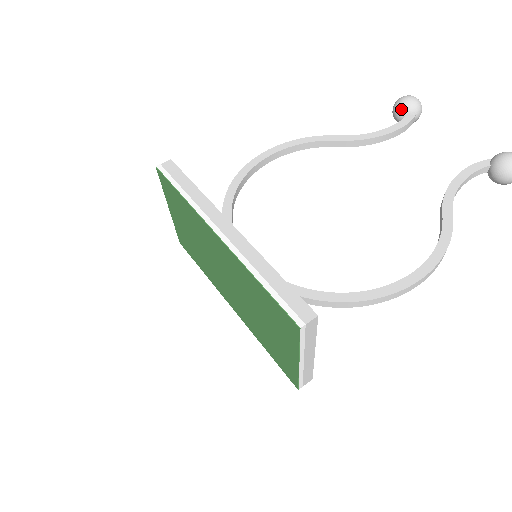
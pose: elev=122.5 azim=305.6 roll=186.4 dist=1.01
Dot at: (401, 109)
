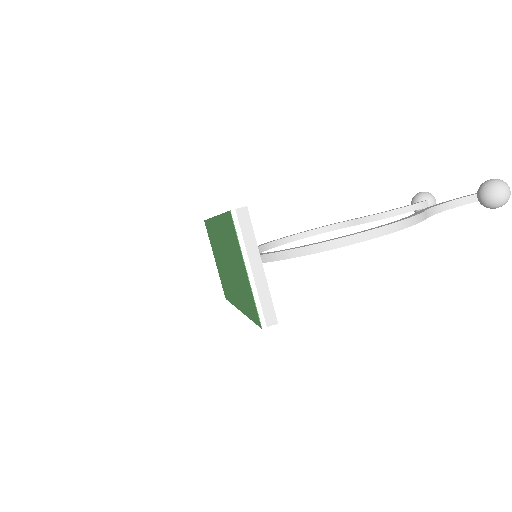
Dot at: (414, 200)
